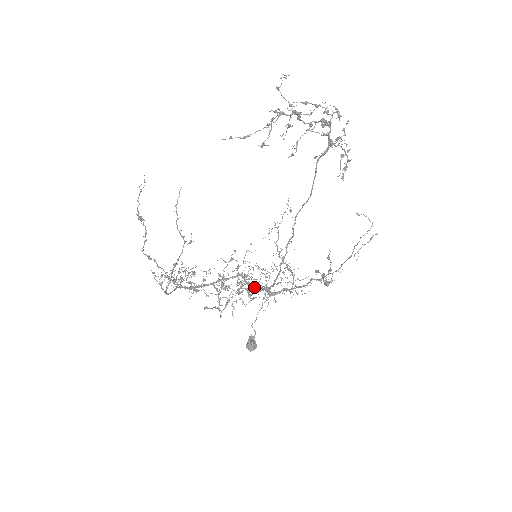
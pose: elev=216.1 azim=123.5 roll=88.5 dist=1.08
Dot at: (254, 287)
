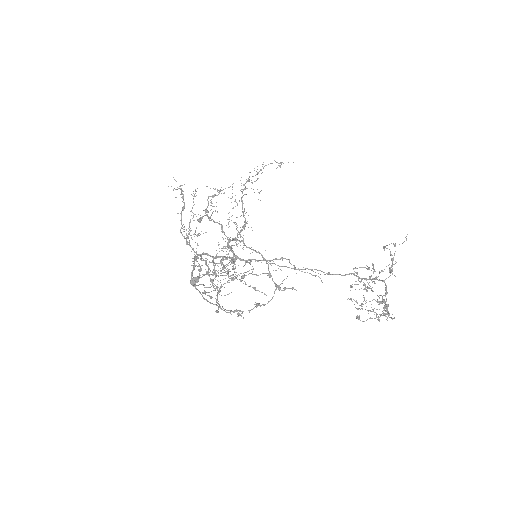
Dot at: occluded
